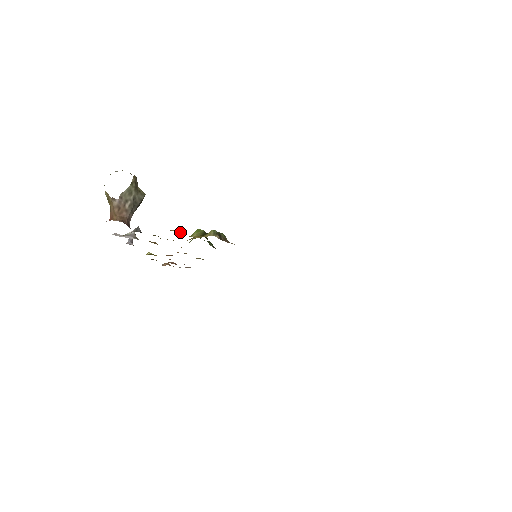
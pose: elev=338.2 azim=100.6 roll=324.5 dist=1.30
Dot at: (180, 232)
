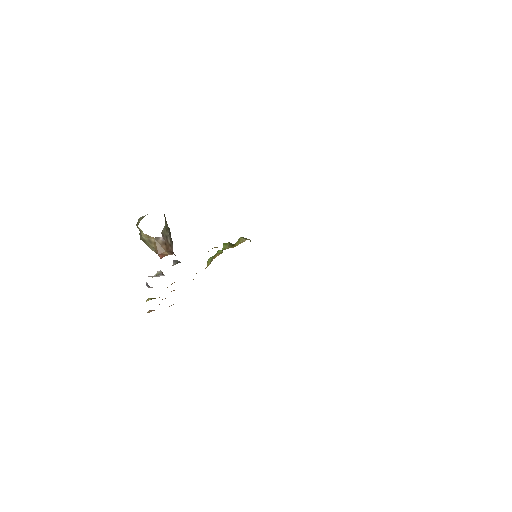
Dot at: occluded
